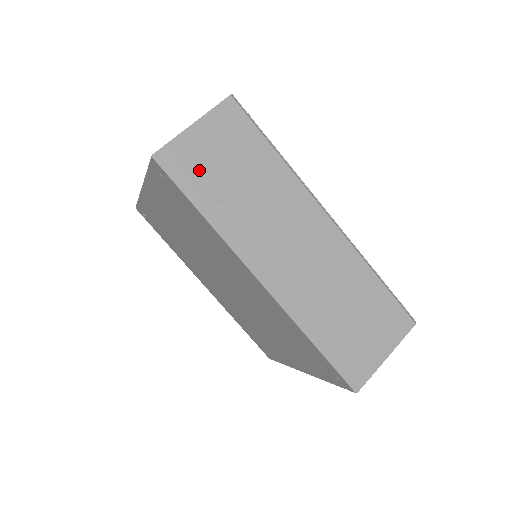
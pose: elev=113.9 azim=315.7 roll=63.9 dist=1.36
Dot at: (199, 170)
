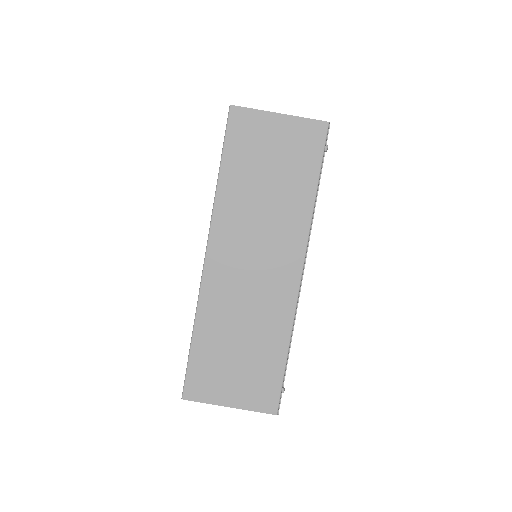
Dot at: (249, 146)
